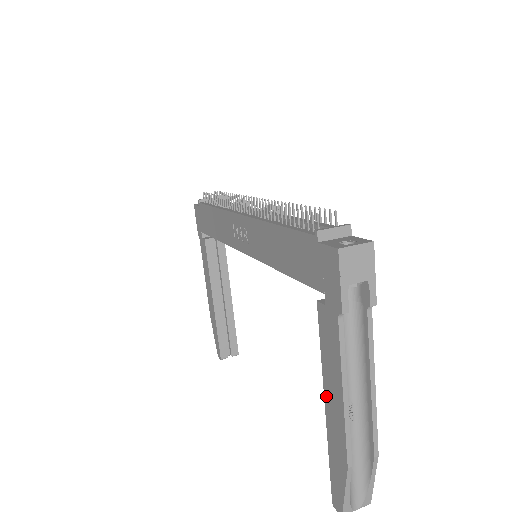
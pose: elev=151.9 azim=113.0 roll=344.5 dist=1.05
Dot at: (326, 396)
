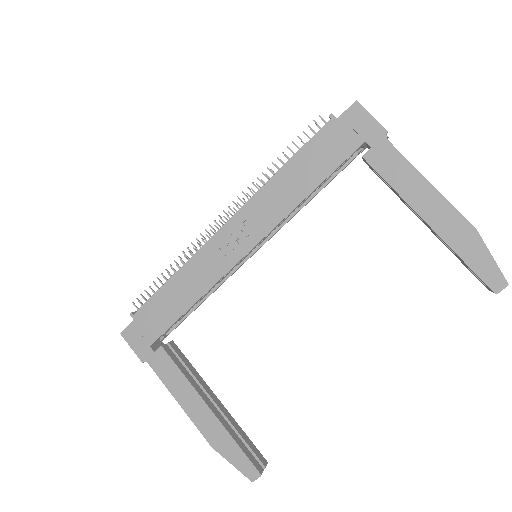
Dot at: (419, 210)
